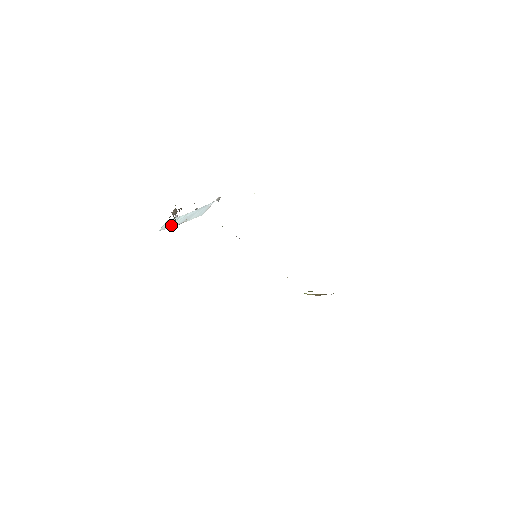
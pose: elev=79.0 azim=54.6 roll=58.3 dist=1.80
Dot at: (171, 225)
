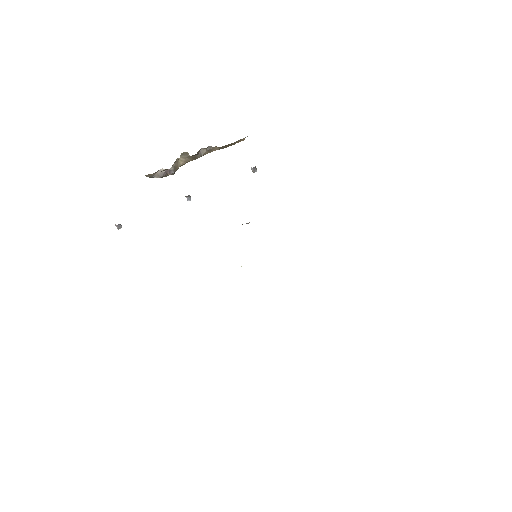
Dot at: occluded
